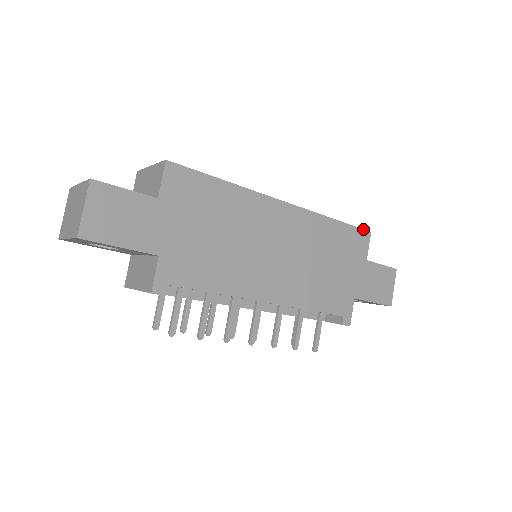
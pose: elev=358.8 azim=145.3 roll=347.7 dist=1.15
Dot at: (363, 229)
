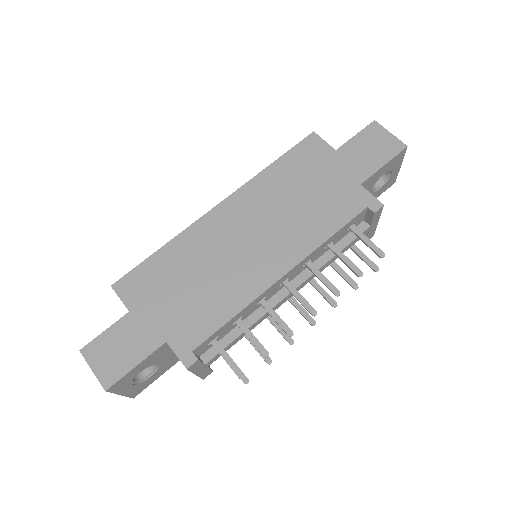
Dot at: (304, 139)
